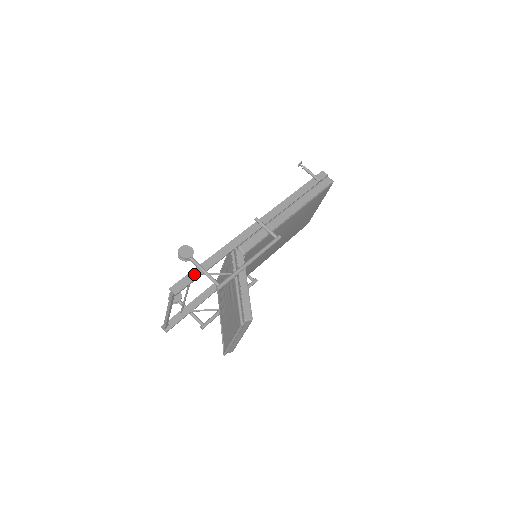
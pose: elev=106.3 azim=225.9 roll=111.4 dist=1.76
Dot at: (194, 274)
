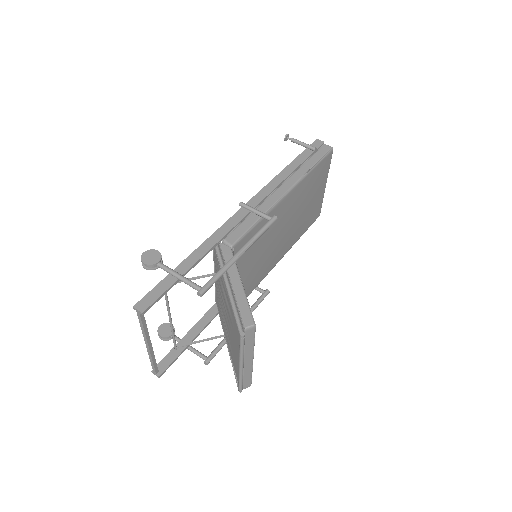
Dot at: (166, 283)
